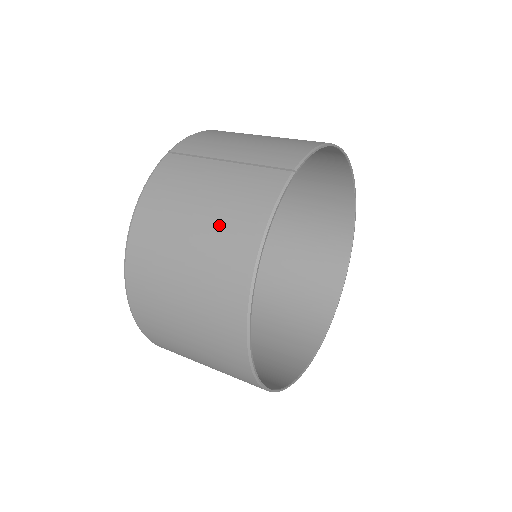
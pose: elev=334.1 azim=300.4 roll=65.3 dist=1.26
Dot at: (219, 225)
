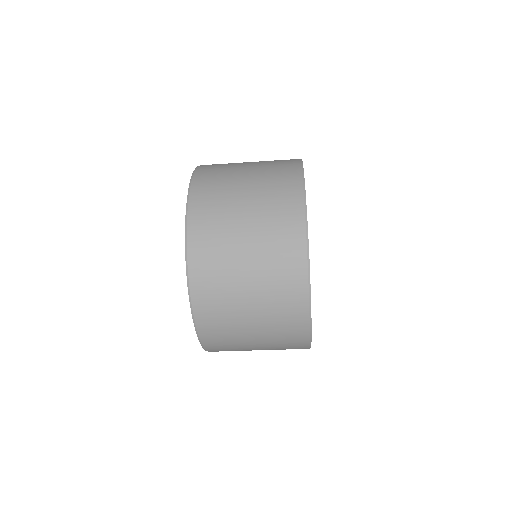
Dot at: (268, 164)
